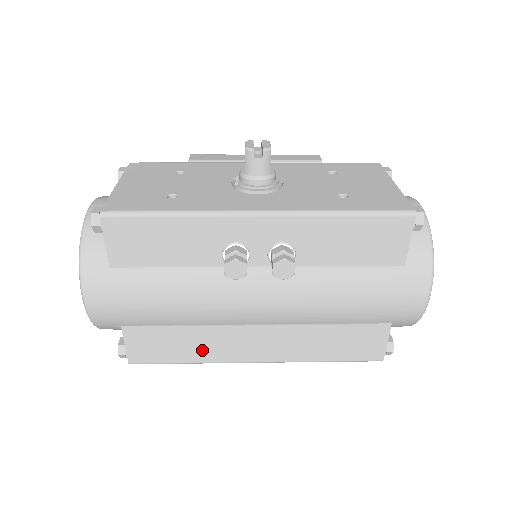
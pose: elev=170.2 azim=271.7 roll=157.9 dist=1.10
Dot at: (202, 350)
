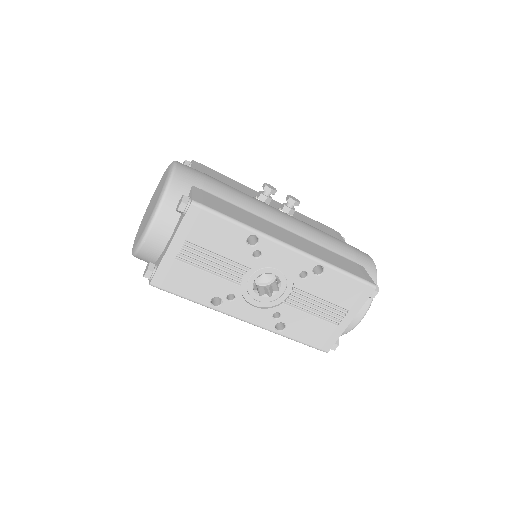
Dot at: (250, 221)
